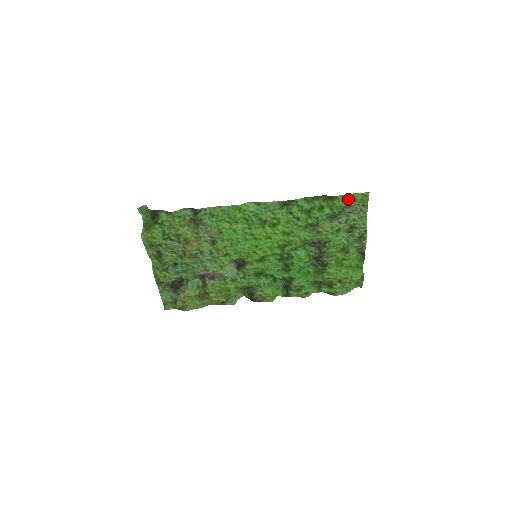
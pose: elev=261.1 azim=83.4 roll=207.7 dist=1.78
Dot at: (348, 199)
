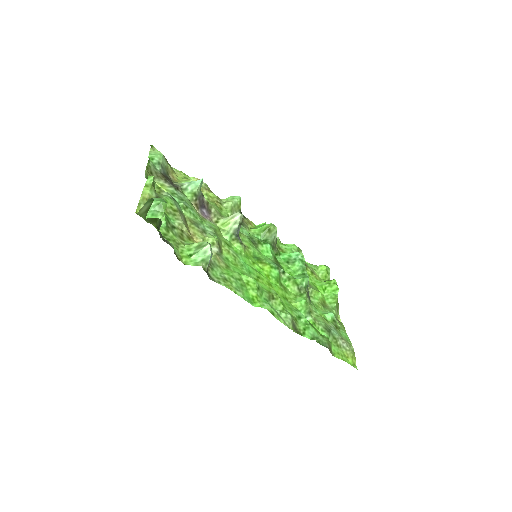
Dot at: (342, 355)
